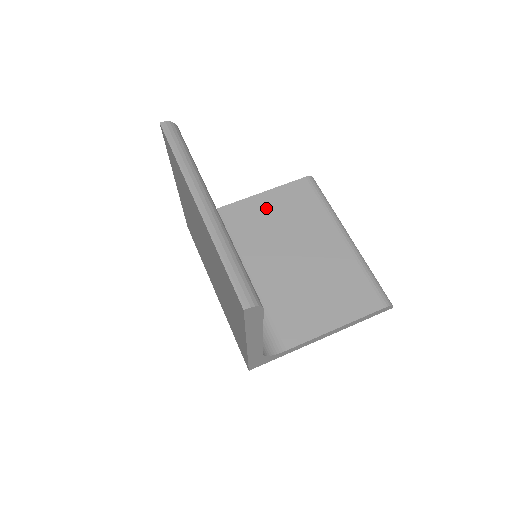
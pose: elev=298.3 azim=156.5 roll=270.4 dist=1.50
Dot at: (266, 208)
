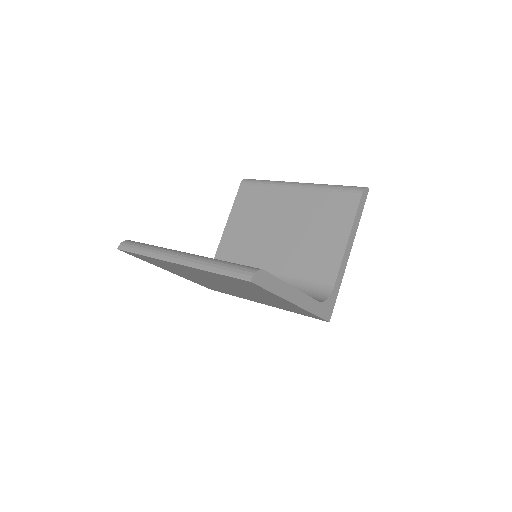
Dot at: (238, 226)
